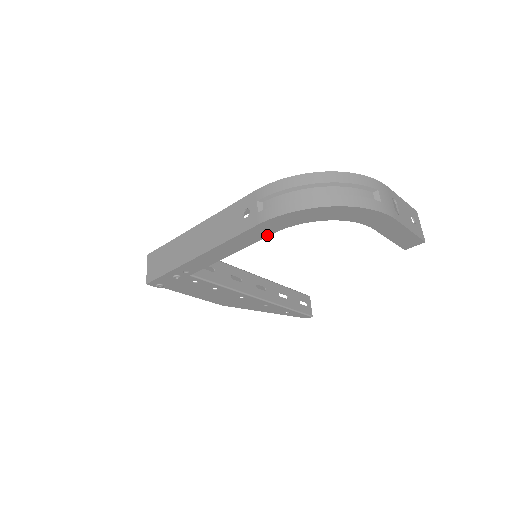
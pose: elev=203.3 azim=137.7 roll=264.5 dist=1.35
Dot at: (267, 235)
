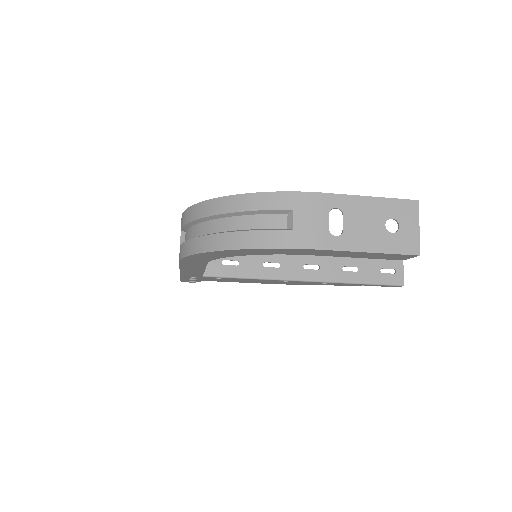
Dot at: (205, 264)
